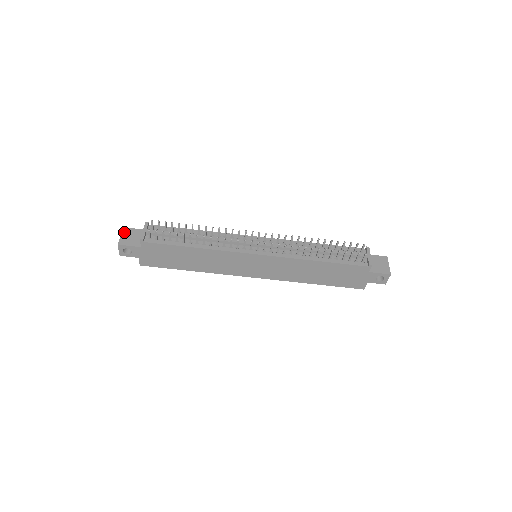
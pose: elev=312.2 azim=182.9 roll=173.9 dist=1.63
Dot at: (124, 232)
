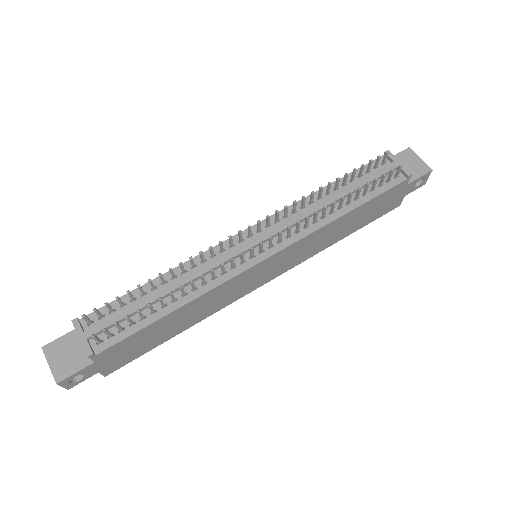
Dot at: (48, 355)
